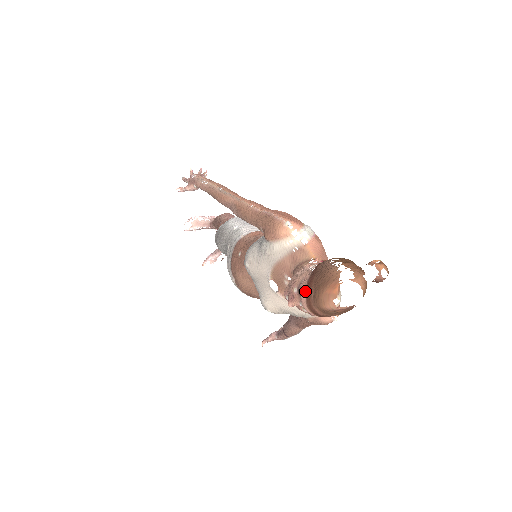
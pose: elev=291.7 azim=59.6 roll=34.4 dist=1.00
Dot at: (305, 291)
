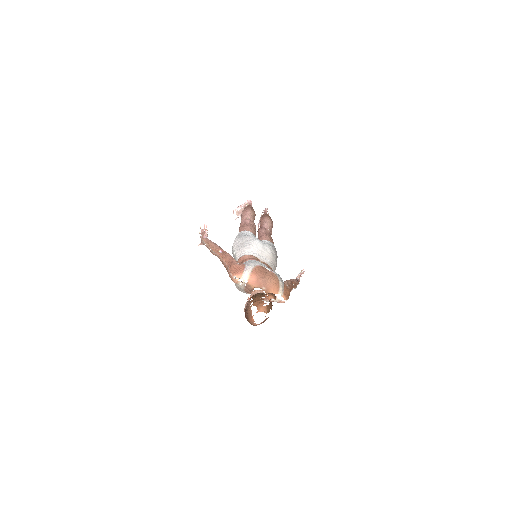
Dot at: occluded
